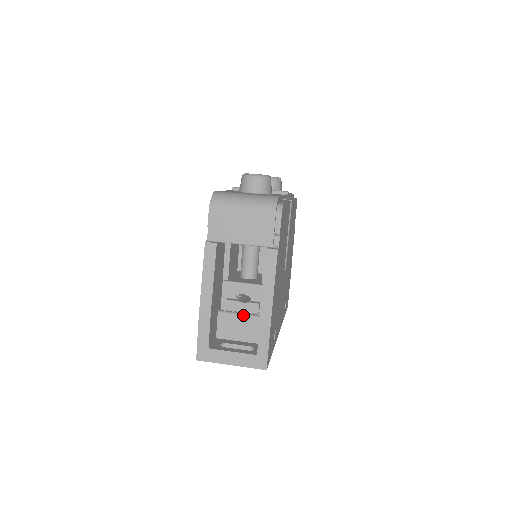
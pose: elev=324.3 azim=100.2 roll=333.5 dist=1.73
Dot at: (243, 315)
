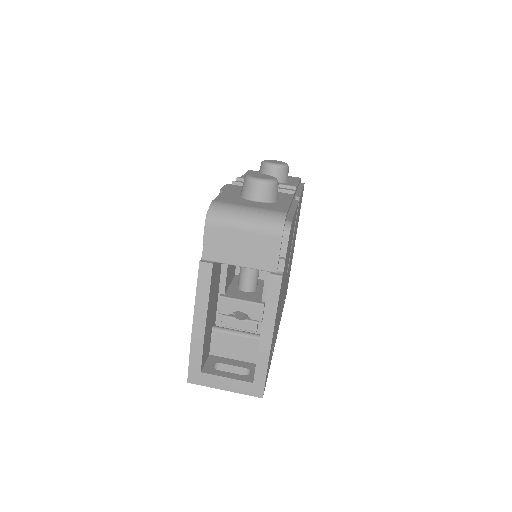
Dot at: (239, 334)
